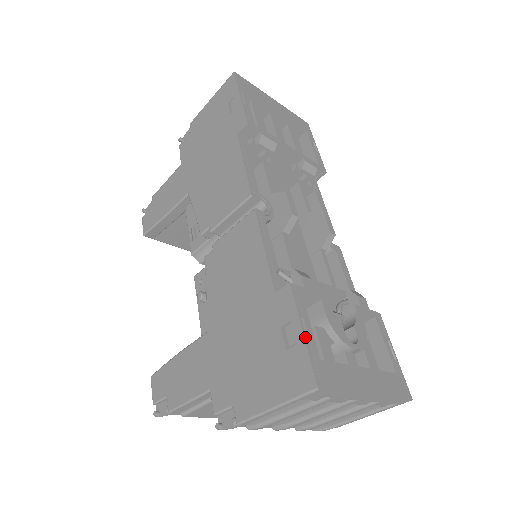
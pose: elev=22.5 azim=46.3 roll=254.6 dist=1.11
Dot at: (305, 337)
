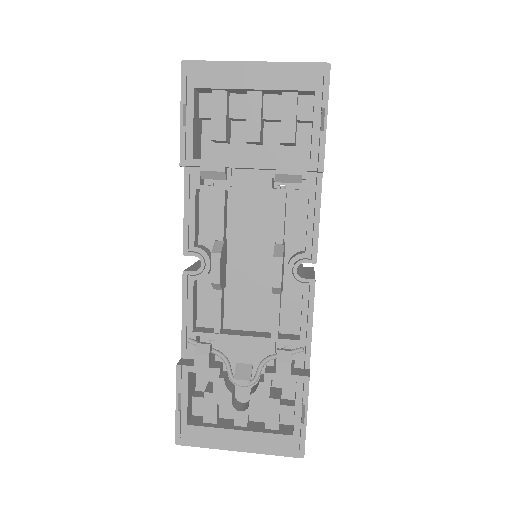
Dot at: (177, 409)
